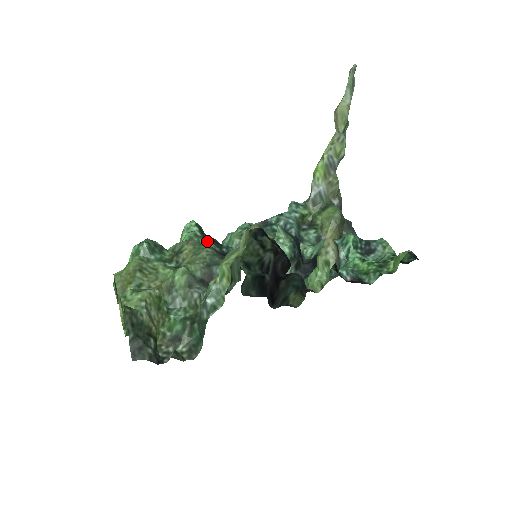
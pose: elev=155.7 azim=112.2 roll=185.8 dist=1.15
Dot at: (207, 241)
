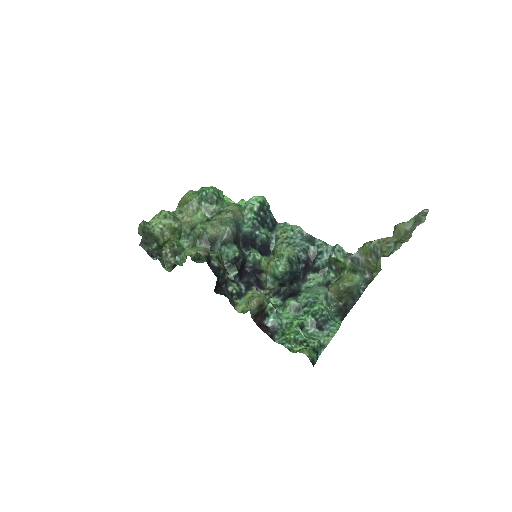
Dot at: (252, 218)
